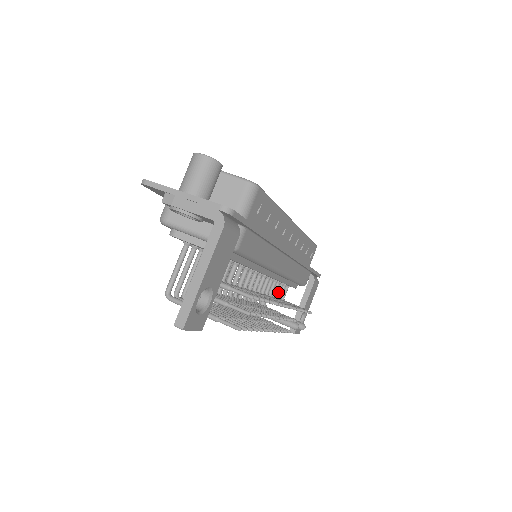
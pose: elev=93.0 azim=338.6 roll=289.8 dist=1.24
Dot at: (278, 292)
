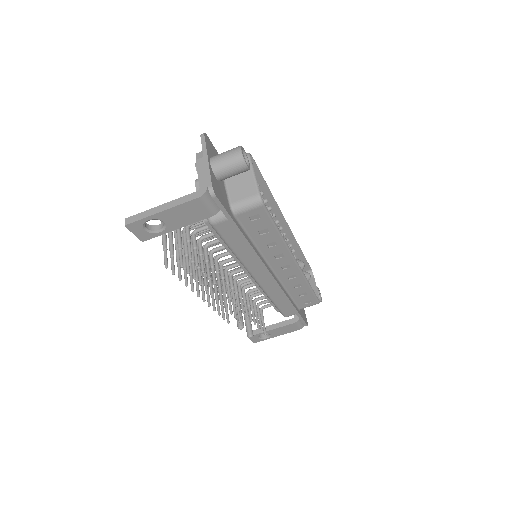
Dot at: (260, 298)
